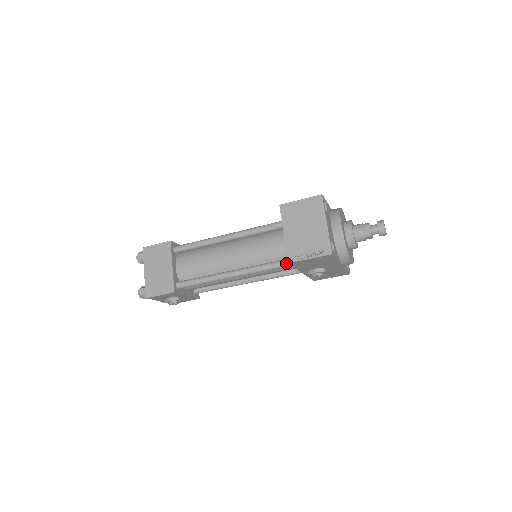
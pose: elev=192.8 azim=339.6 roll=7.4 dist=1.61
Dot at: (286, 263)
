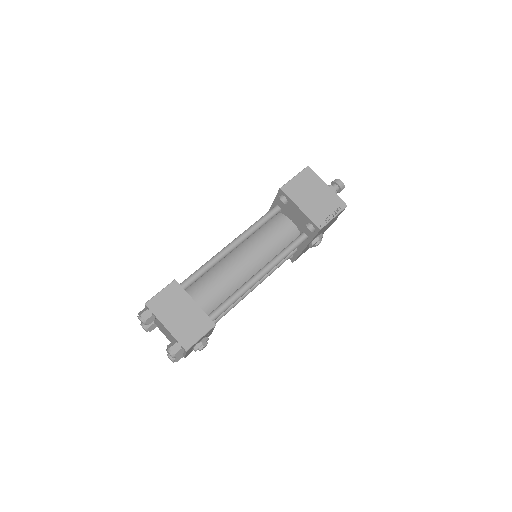
Dot at: (300, 240)
